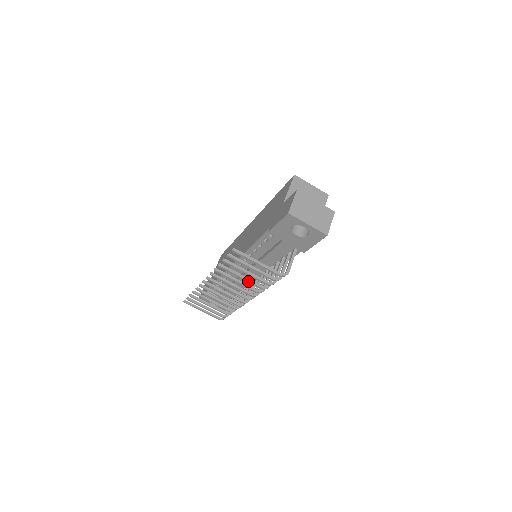
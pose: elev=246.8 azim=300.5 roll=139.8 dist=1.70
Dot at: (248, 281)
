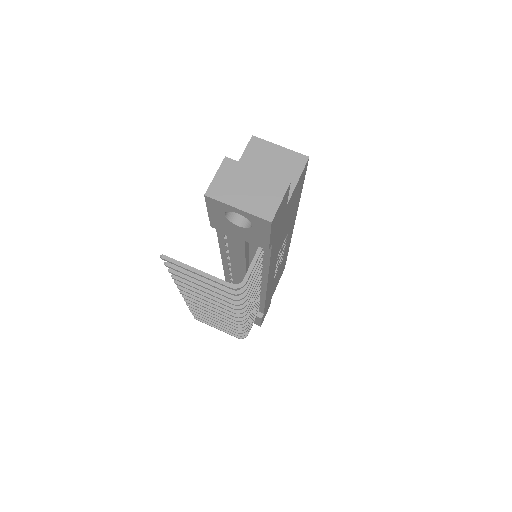
Dot at: (213, 295)
